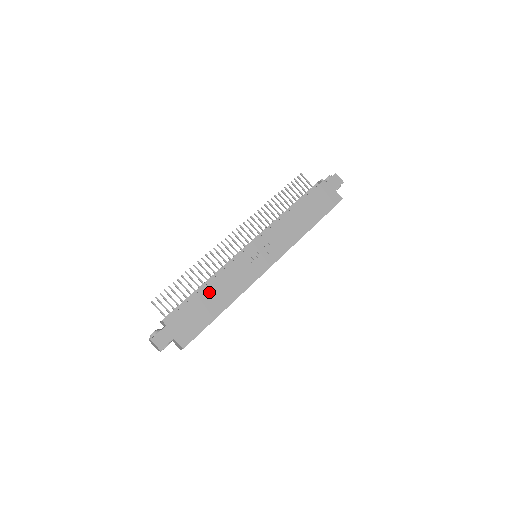
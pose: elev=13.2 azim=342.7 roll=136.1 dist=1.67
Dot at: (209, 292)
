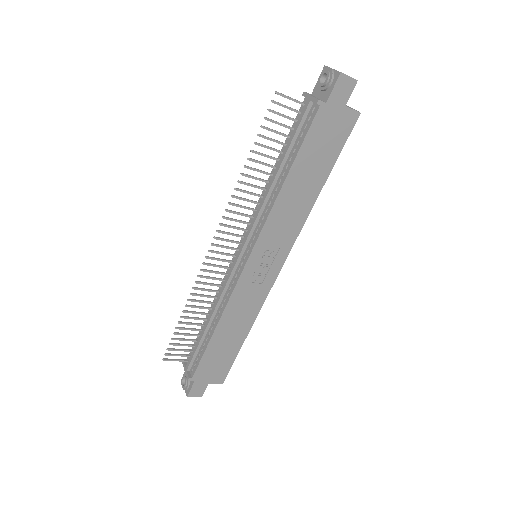
Dot at: (222, 333)
